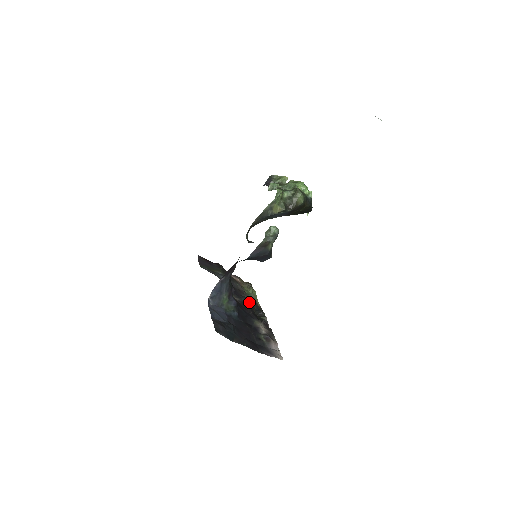
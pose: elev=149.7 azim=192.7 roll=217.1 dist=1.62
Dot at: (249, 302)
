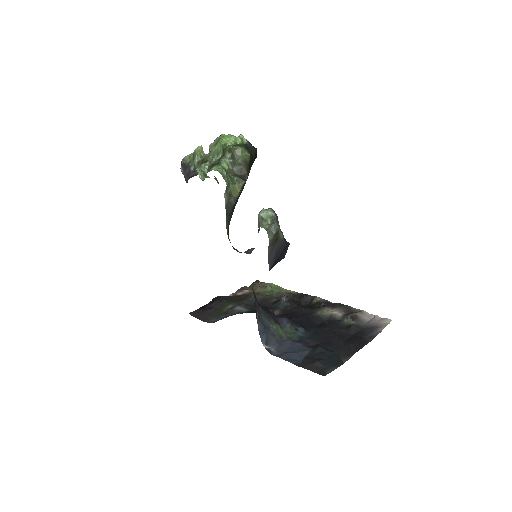
Dot at: (289, 302)
